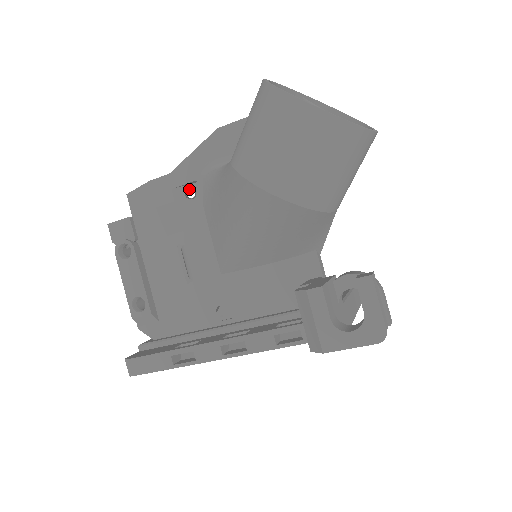
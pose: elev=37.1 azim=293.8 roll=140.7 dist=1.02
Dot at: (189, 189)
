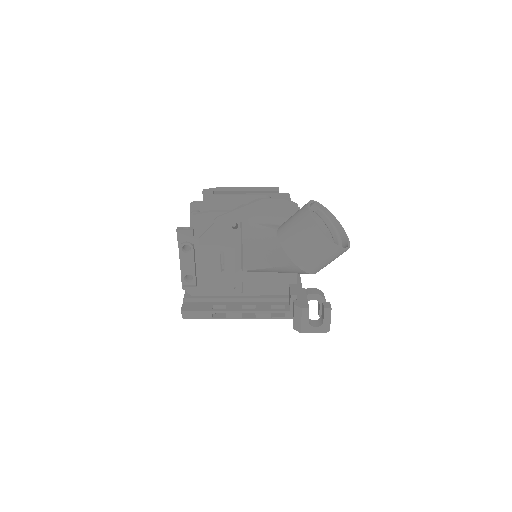
Dot at: occluded
